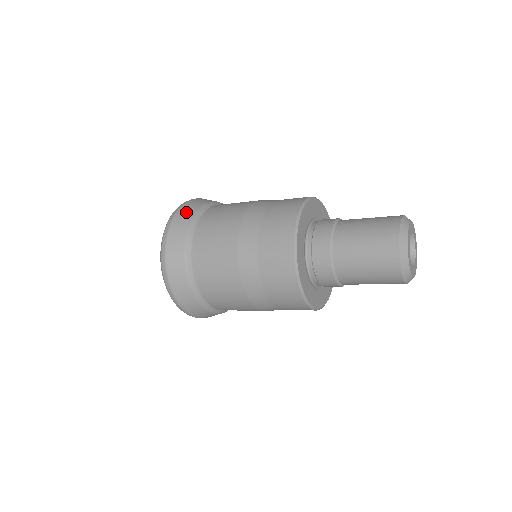
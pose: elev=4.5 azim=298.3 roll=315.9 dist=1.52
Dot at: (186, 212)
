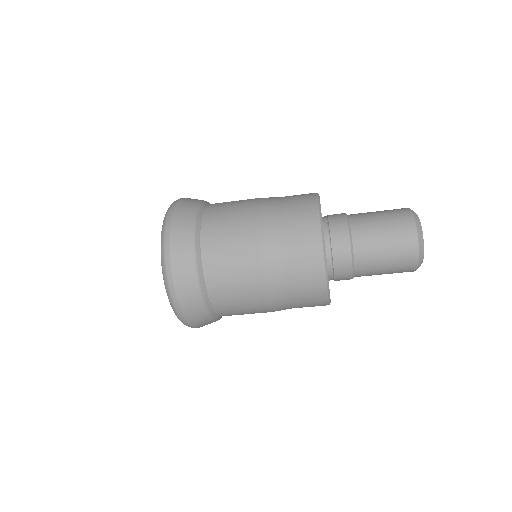
Dot at: (185, 210)
